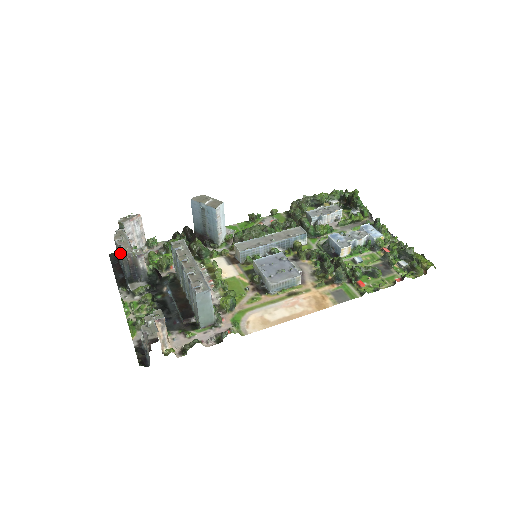
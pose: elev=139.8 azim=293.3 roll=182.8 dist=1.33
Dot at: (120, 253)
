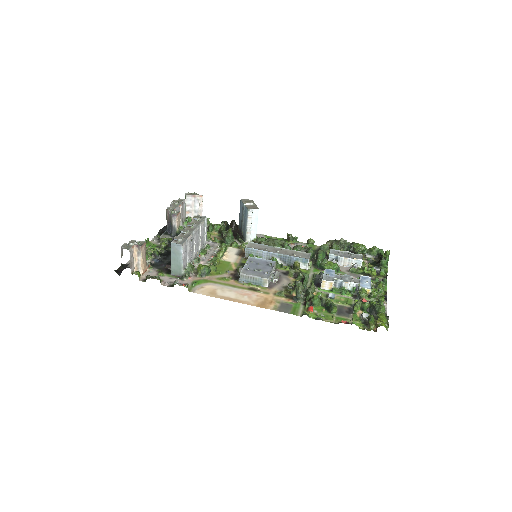
Dot at: occluded
